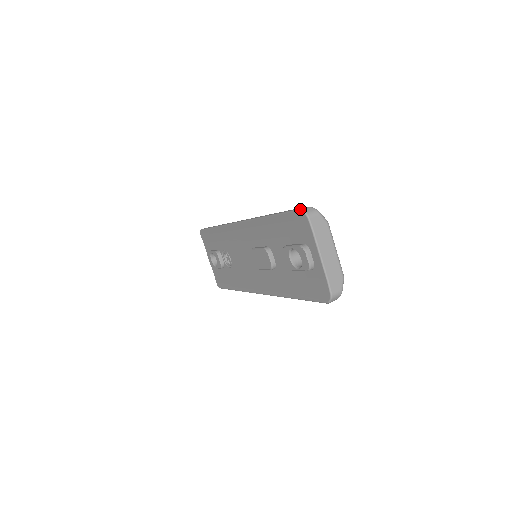
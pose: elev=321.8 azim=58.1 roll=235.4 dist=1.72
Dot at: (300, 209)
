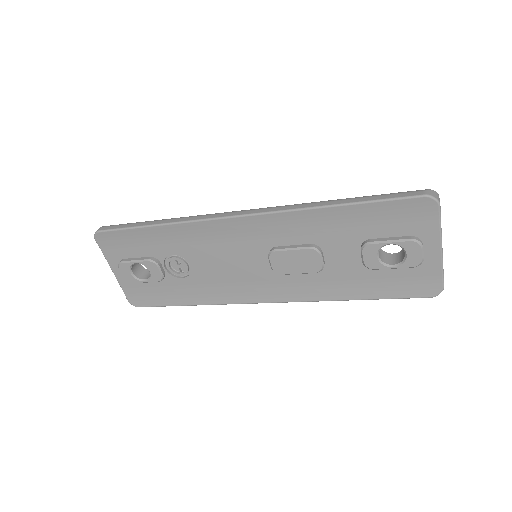
Dot at: (428, 195)
